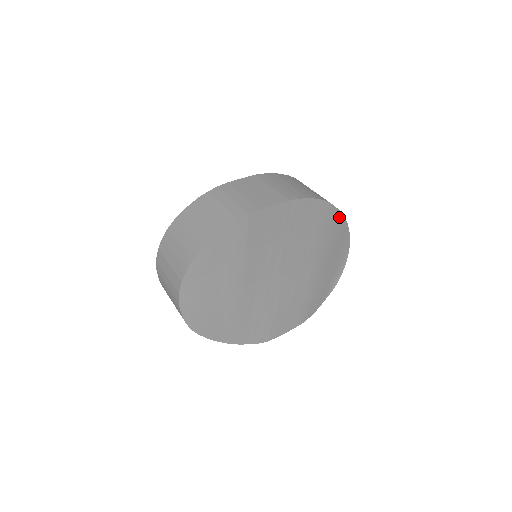
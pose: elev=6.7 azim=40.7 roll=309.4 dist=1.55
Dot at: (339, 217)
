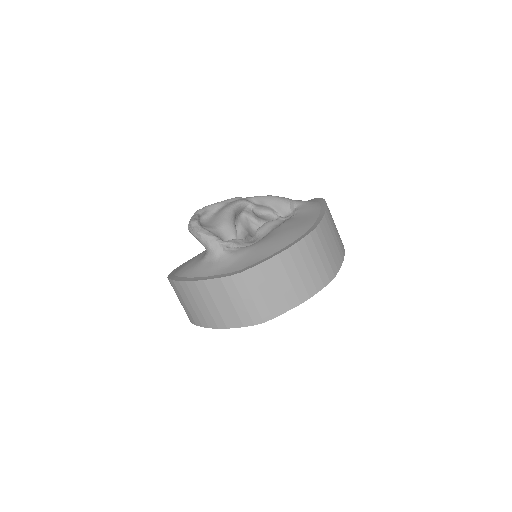
Dot at: occluded
